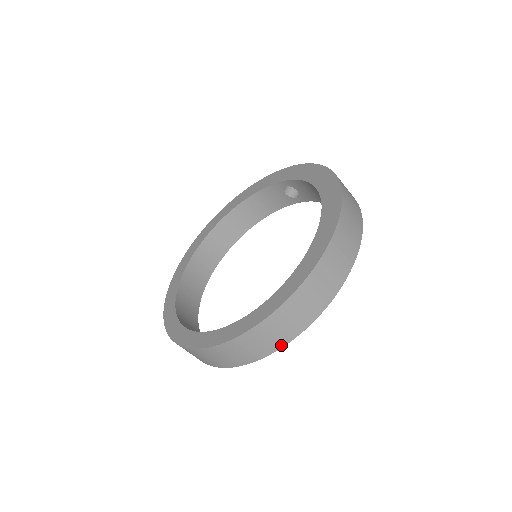
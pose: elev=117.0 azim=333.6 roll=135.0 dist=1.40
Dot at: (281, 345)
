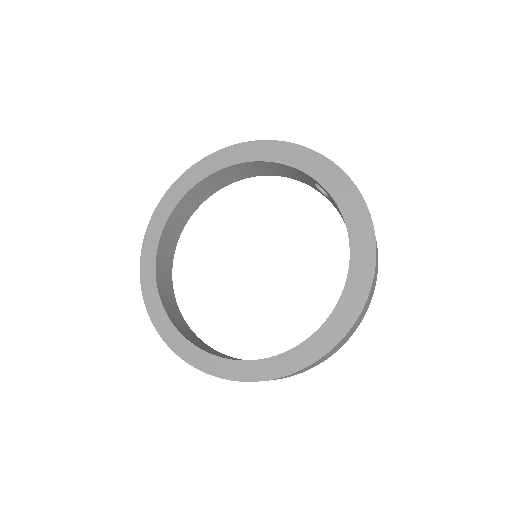
Dot at: occluded
